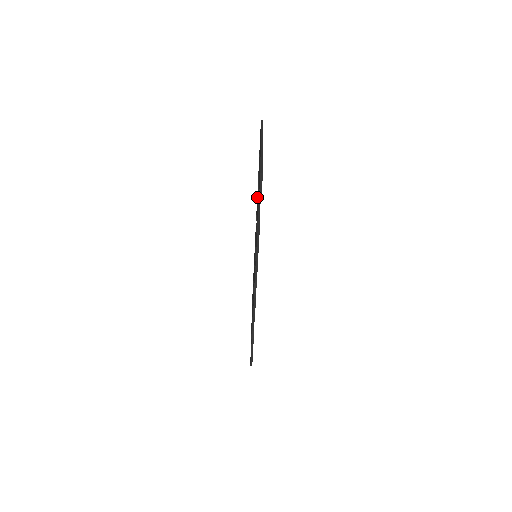
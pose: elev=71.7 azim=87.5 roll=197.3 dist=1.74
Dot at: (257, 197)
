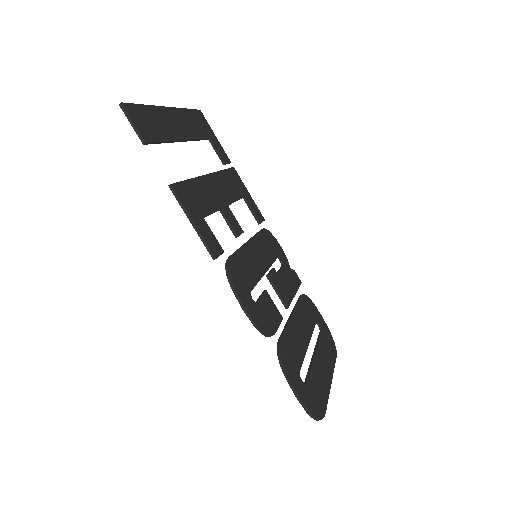
Dot at: occluded
